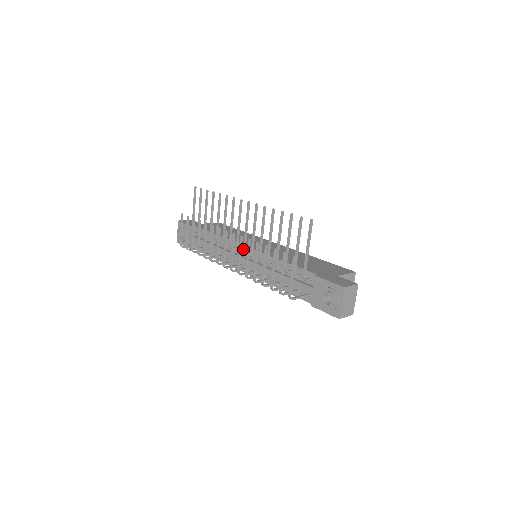
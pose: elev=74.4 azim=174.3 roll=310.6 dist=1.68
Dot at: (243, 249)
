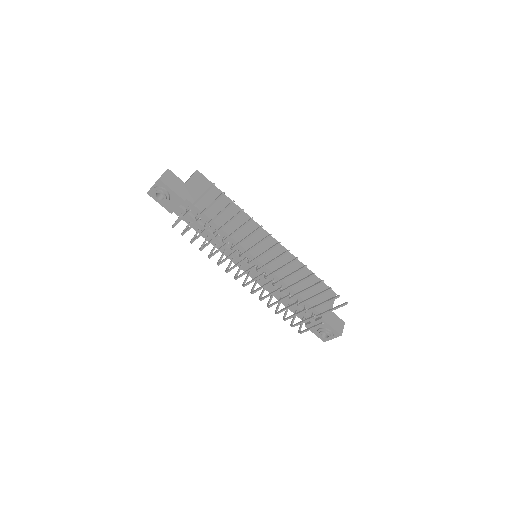
Dot at: (258, 270)
